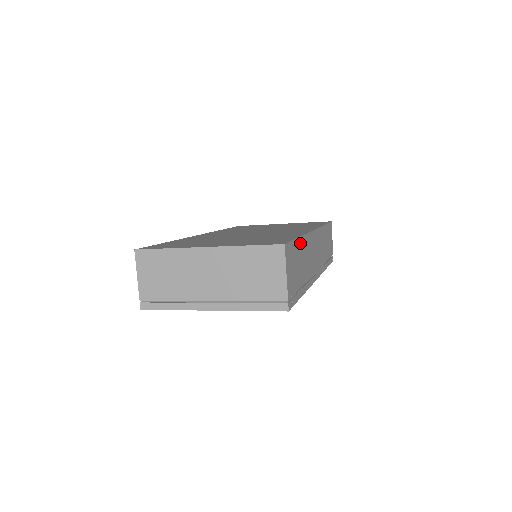
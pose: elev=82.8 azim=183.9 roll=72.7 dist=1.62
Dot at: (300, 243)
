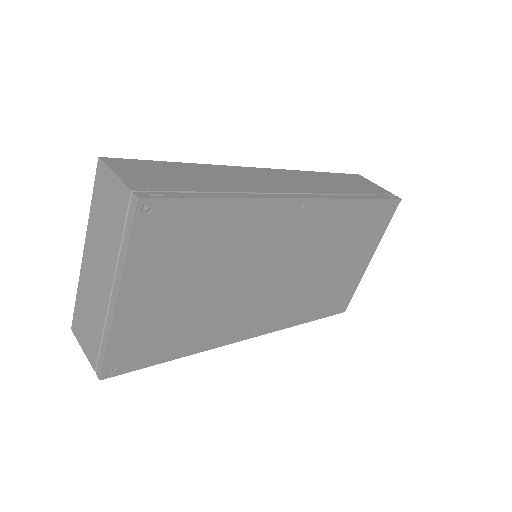
Dot at: (186, 167)
